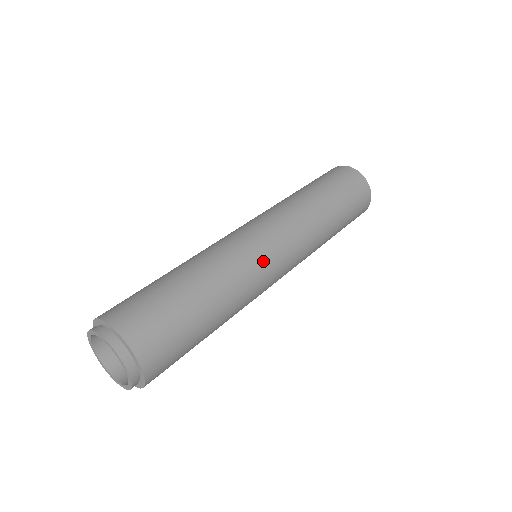
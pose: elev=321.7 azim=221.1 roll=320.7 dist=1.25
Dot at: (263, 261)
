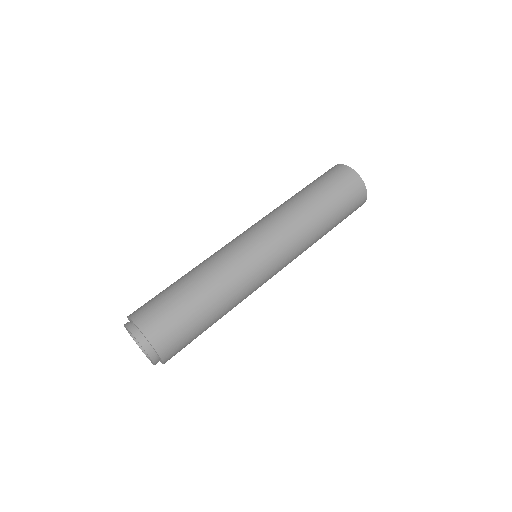
Dot at: (255, 266)
